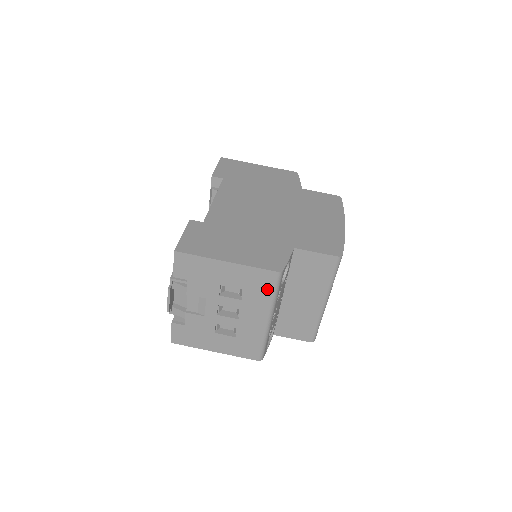
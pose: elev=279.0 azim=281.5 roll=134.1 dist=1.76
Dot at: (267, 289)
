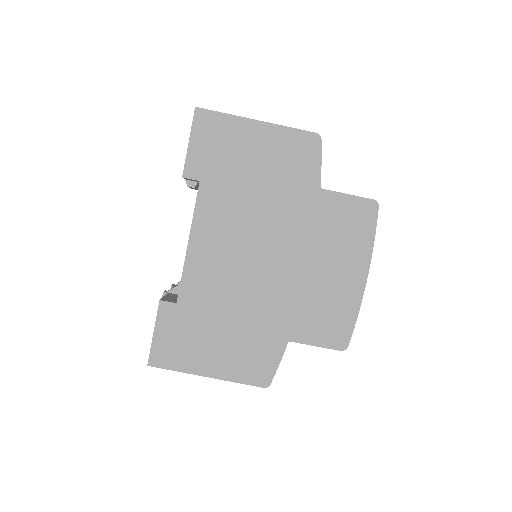
Dot at: occluded
